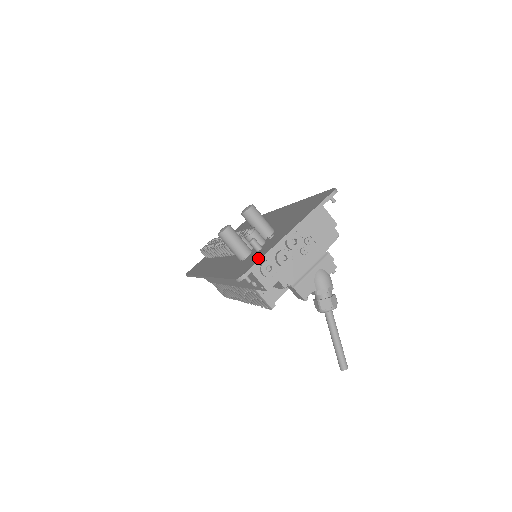
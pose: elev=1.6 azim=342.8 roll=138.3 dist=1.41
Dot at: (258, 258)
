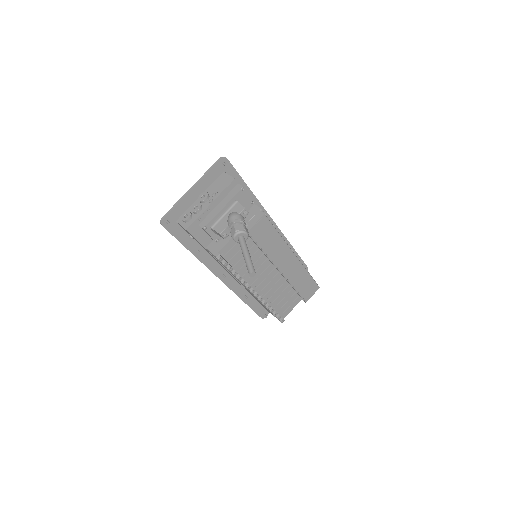
Dot at: (175, 210)
